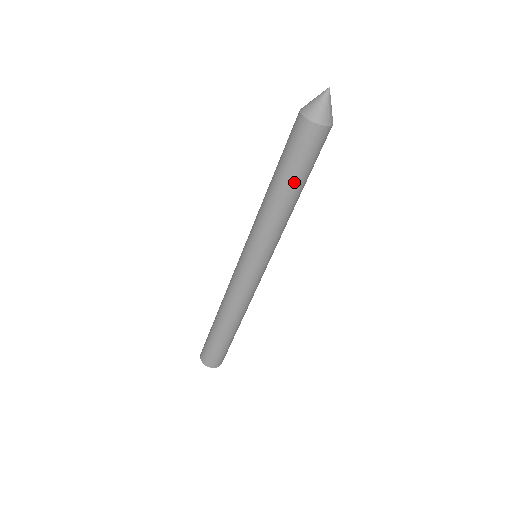
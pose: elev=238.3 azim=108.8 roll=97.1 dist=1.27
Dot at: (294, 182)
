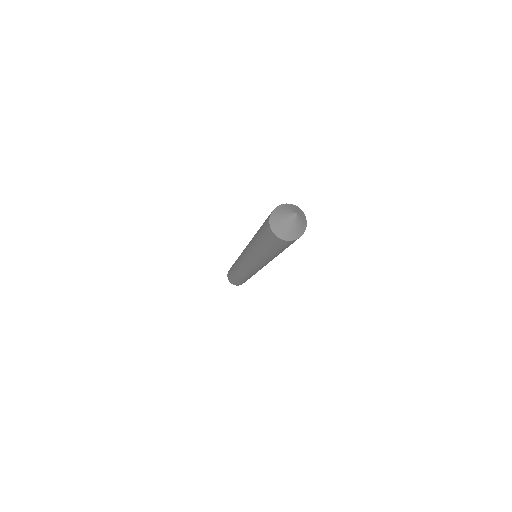
Dot at: (275, 253)
